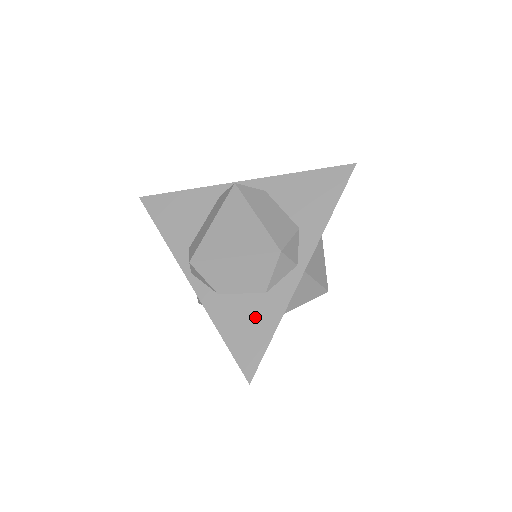
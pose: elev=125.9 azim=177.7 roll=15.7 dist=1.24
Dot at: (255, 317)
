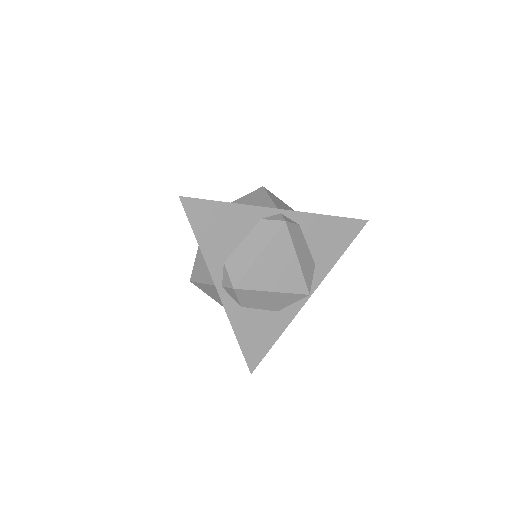
Dot at: (266, 328)
